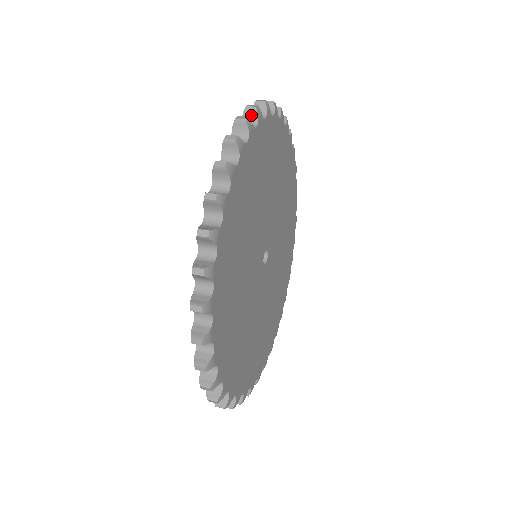
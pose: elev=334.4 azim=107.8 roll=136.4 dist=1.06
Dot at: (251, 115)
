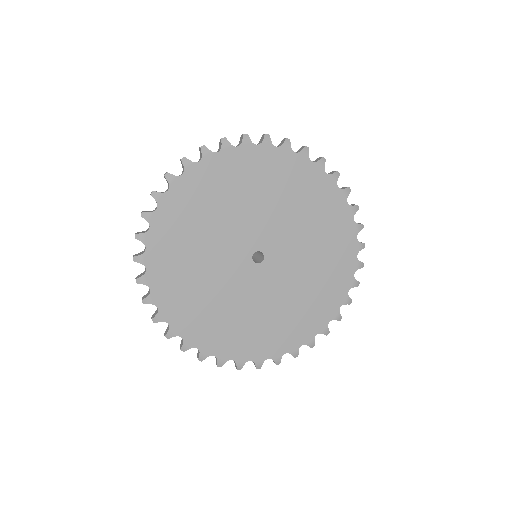
Dot at: (301, 150)
